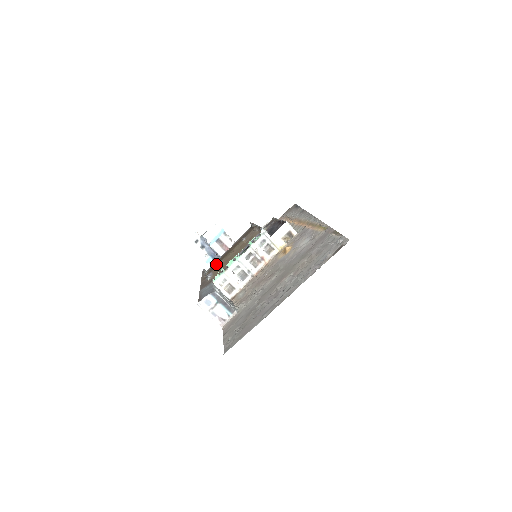
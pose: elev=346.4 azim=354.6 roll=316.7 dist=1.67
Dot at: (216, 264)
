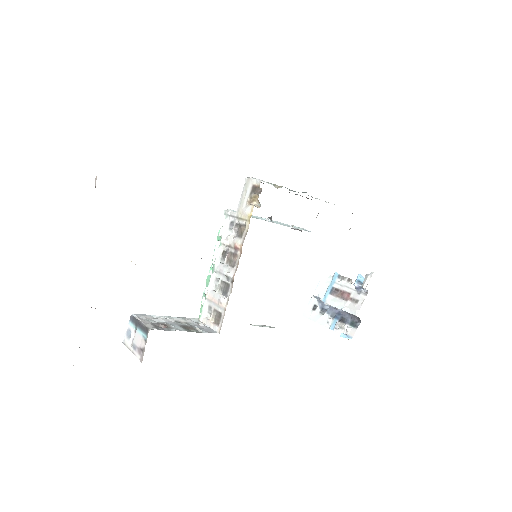
Dot at: occluded
